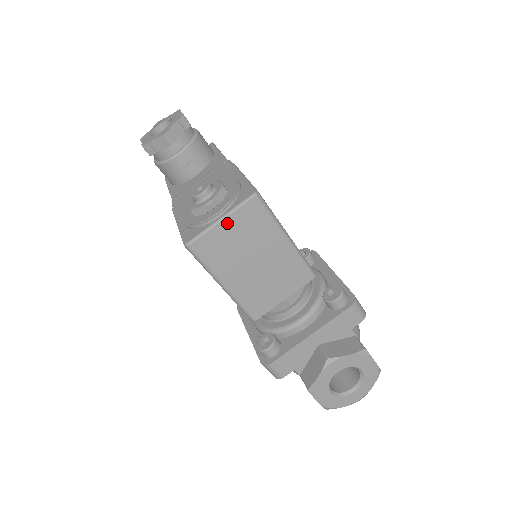
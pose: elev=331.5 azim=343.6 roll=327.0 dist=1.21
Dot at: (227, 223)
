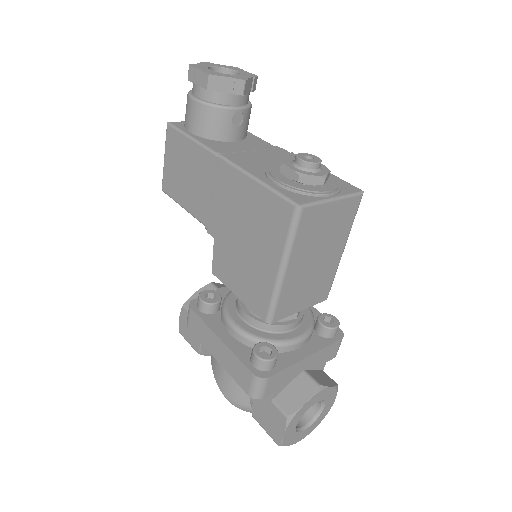
Dot at: (335, 206)
